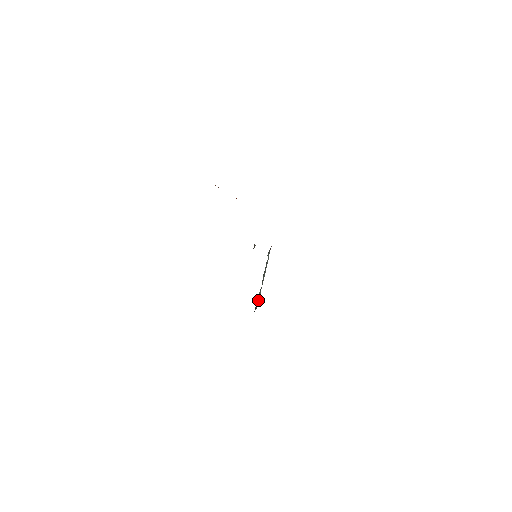
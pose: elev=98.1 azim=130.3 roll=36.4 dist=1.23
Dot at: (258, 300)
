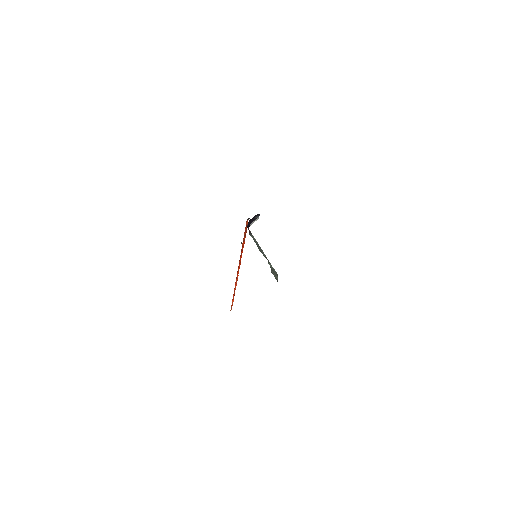
Dot at: (274, 272)
